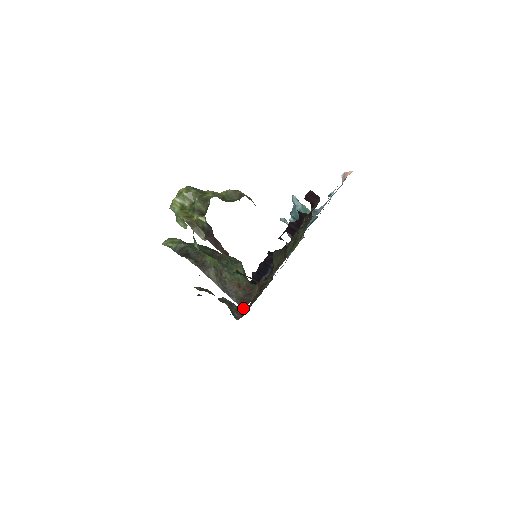
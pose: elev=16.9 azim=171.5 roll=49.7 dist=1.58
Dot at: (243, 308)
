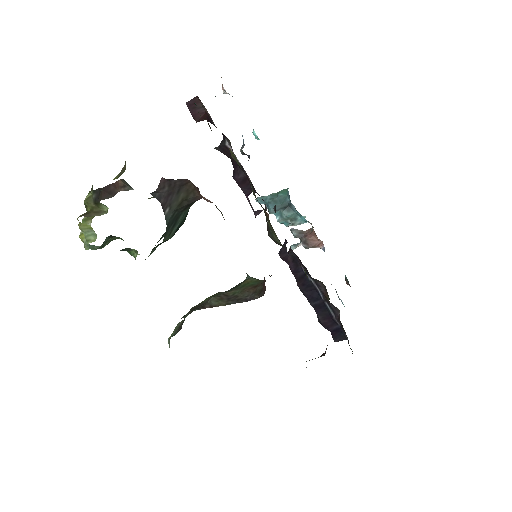
Dot at: occluded
